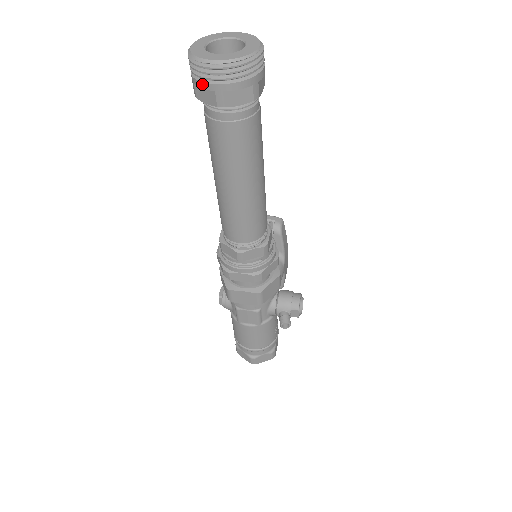
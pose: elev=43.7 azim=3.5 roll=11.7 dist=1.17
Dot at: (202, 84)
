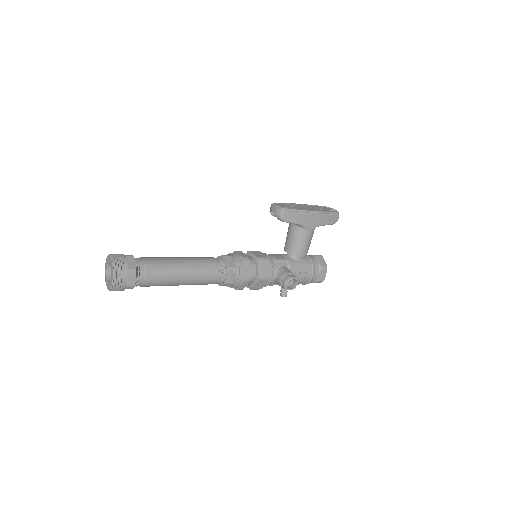
Dot at: occluded
